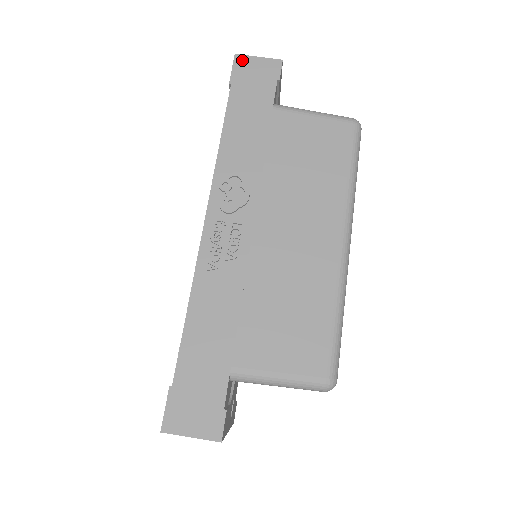
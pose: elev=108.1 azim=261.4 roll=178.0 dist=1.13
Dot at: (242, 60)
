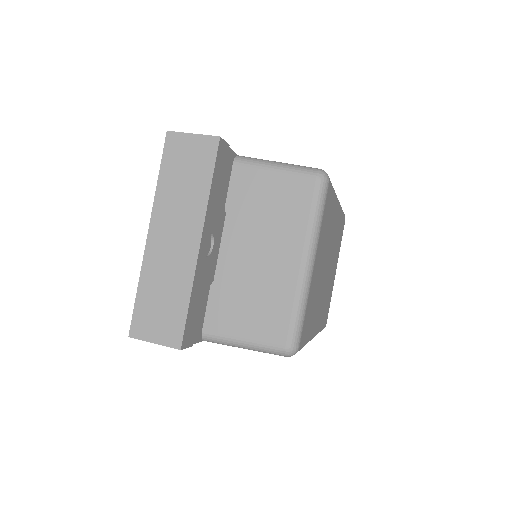
Dot at: occluded
